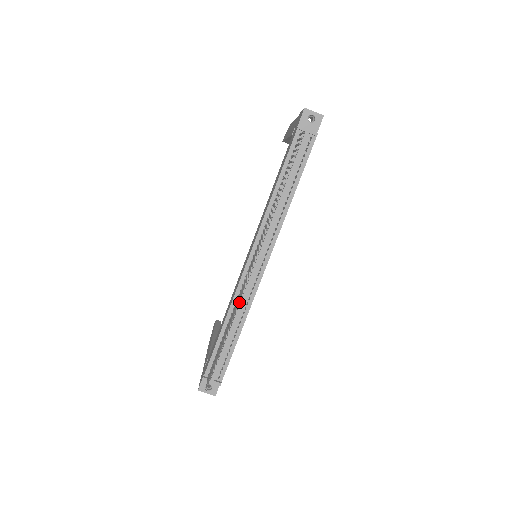
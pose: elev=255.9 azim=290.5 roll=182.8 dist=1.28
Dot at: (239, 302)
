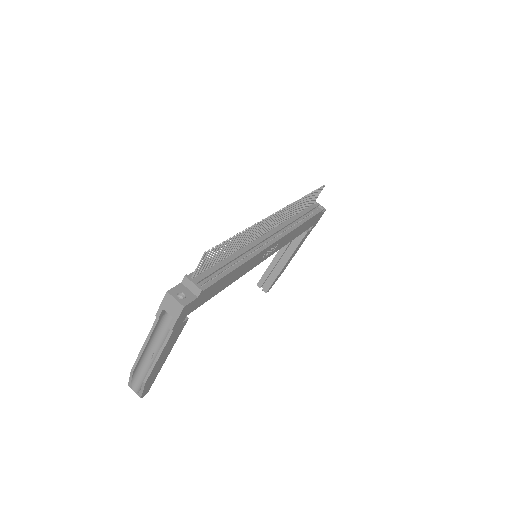
Dot at: (259, 225)
